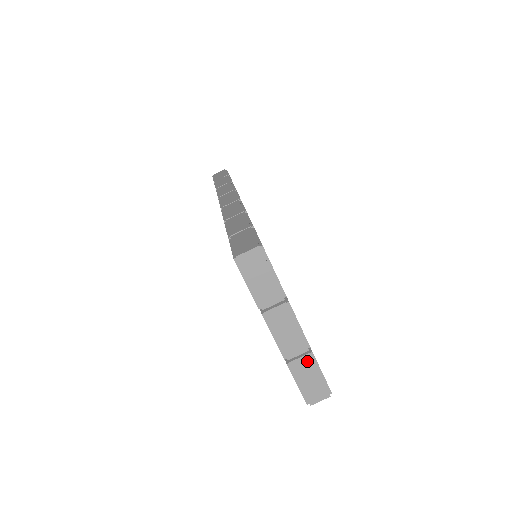
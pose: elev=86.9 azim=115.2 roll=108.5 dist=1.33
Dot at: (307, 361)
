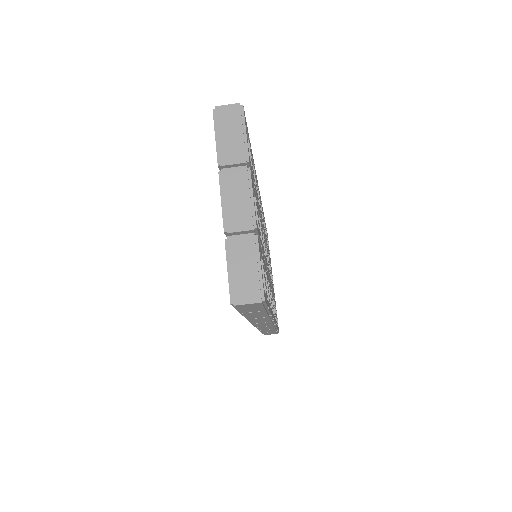
Dot at: (248, 242)
